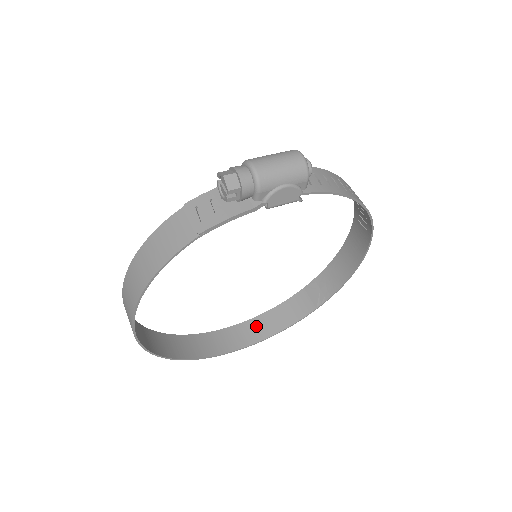
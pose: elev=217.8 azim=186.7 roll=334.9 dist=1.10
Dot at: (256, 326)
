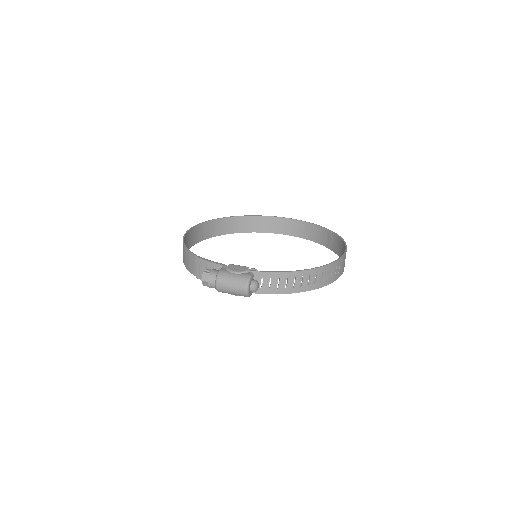
Dot at: (294, 226)
